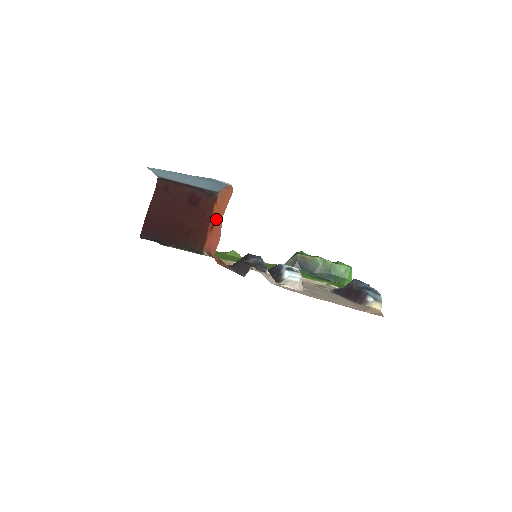
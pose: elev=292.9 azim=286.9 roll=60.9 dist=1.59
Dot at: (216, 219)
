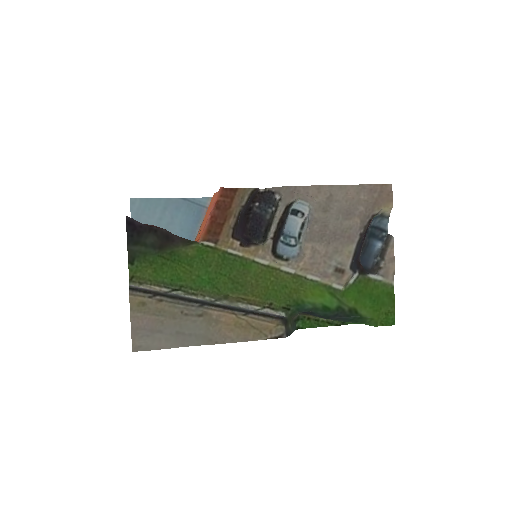
Dot at: occluded
